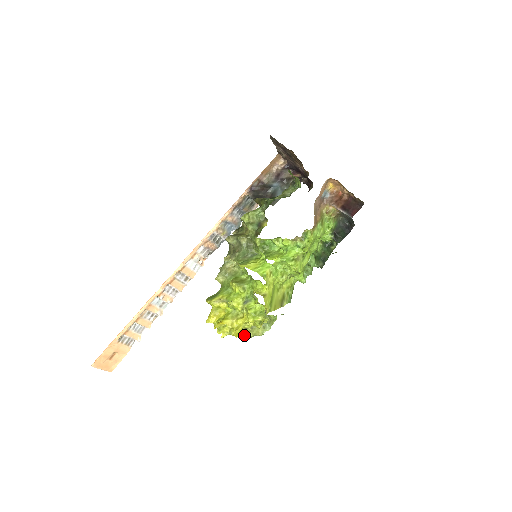
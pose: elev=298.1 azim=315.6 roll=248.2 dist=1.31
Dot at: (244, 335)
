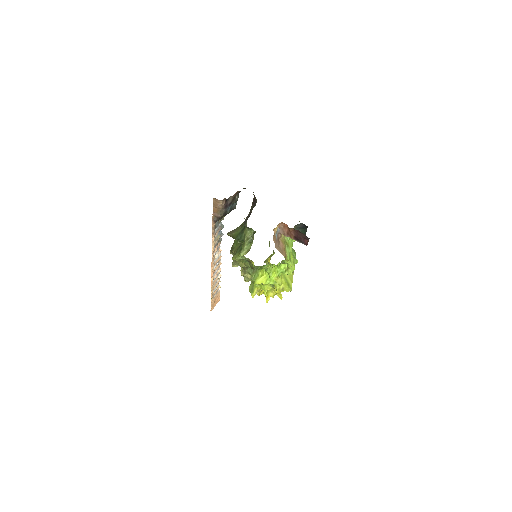
Dot at: occluded
